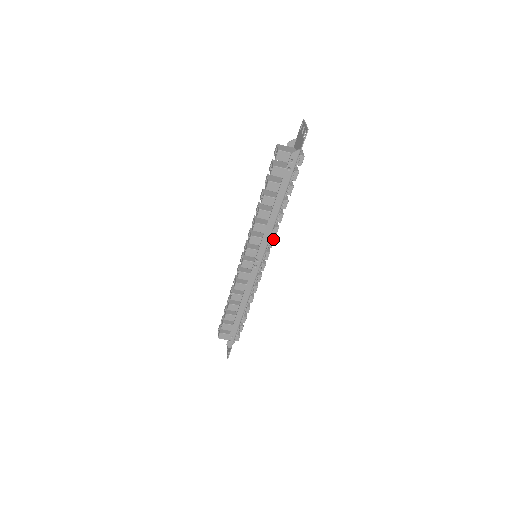
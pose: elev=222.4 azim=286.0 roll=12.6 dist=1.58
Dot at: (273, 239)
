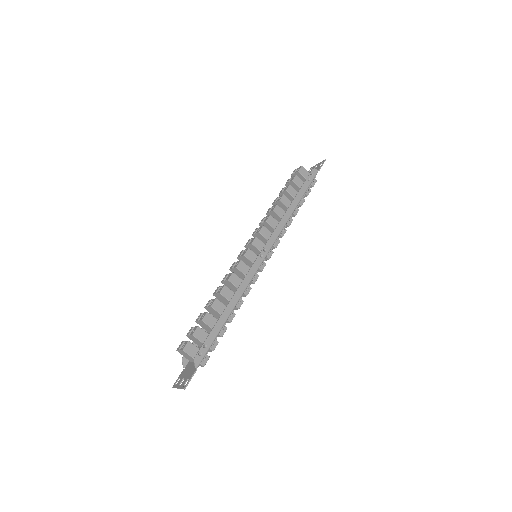
Dot at: (279, 240)
